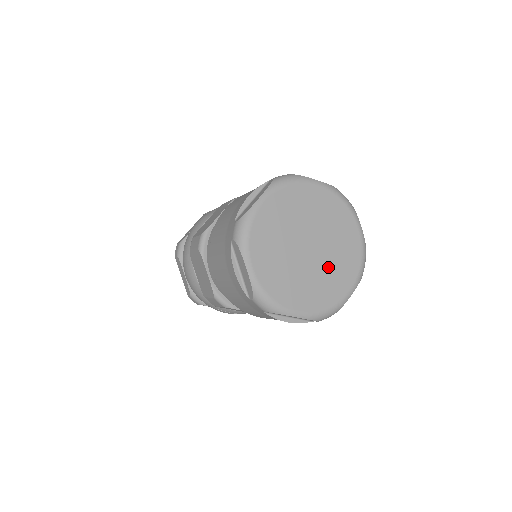
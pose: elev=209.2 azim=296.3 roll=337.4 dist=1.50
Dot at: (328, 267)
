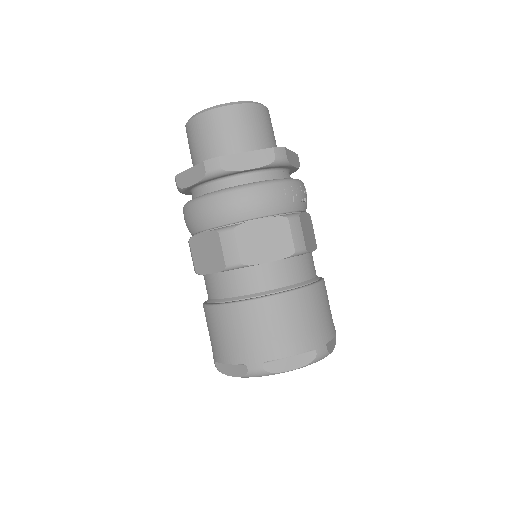
Dot at: occluded
